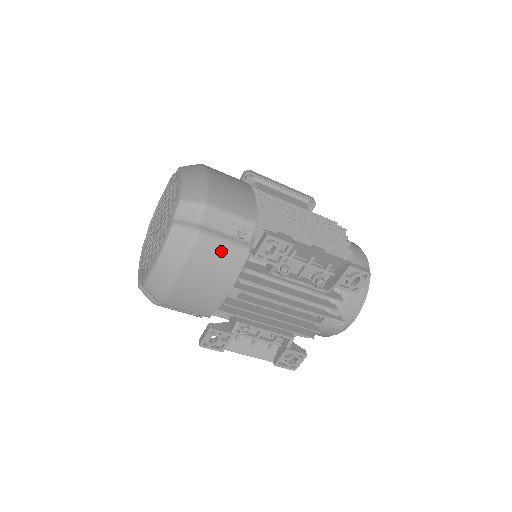
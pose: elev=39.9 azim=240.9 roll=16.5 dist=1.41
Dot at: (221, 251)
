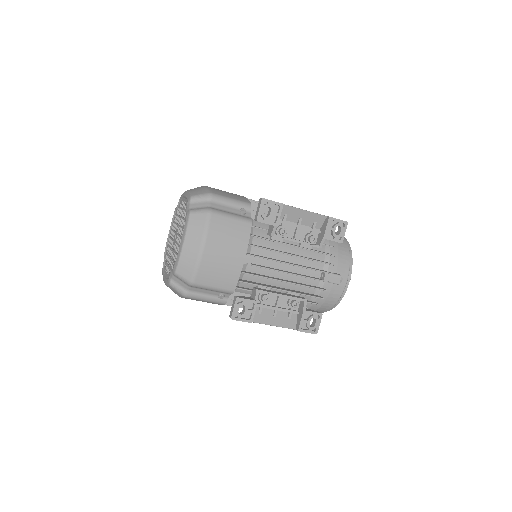
Dot at: (231, 223)
